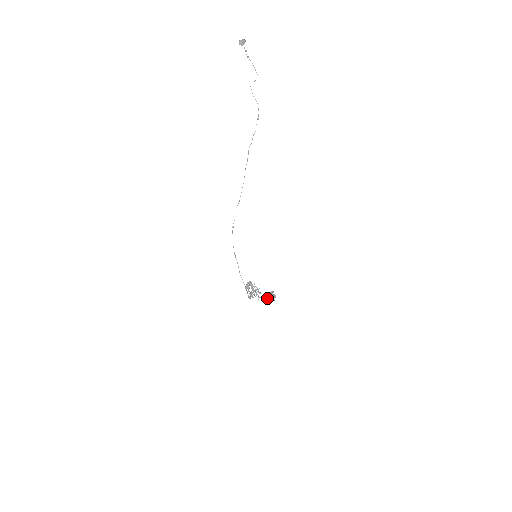
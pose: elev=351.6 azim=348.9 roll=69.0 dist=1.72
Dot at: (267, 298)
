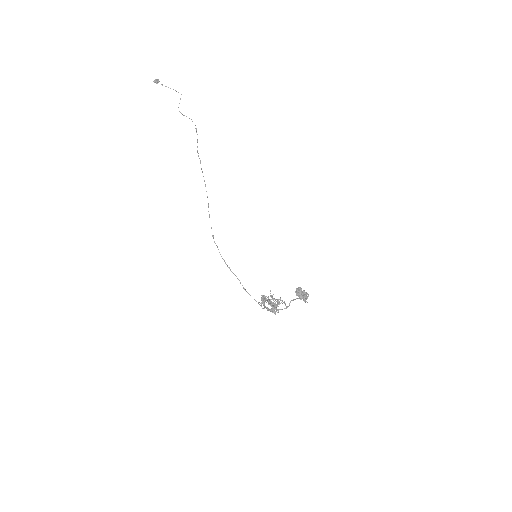
Dot at: occluded
